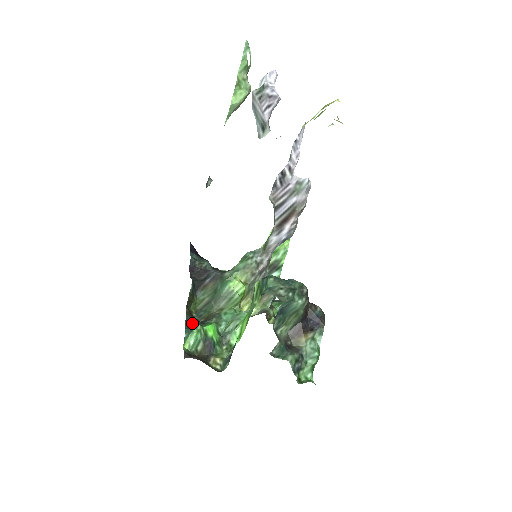
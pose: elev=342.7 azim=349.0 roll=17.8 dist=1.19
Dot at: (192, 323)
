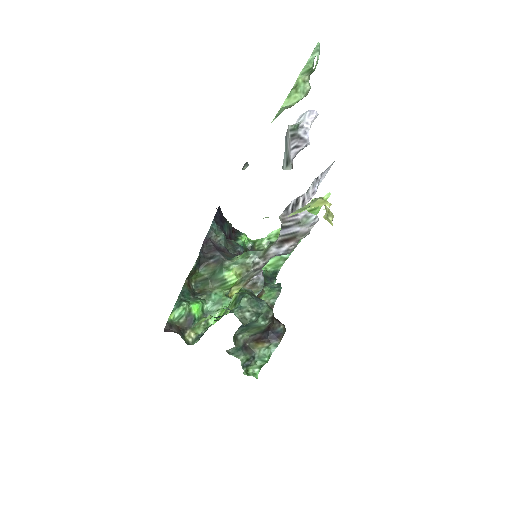
Dot at: (185, 295)
